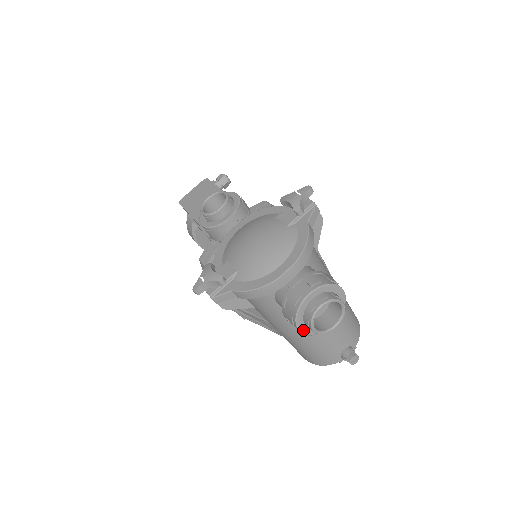
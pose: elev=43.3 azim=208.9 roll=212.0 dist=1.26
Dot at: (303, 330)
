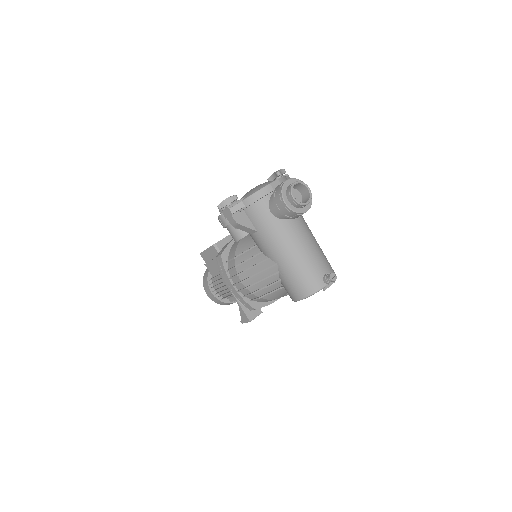
Dot at: (287, 204)
